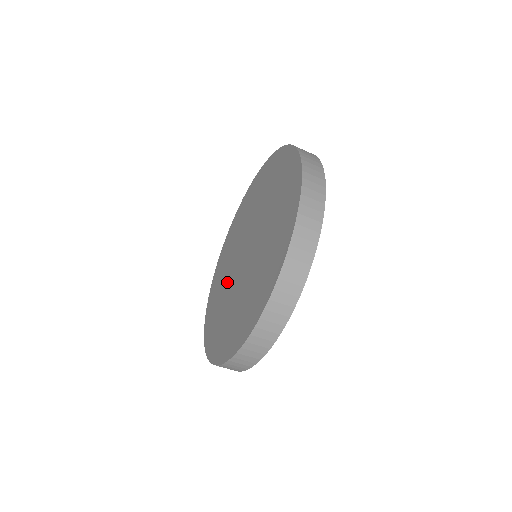
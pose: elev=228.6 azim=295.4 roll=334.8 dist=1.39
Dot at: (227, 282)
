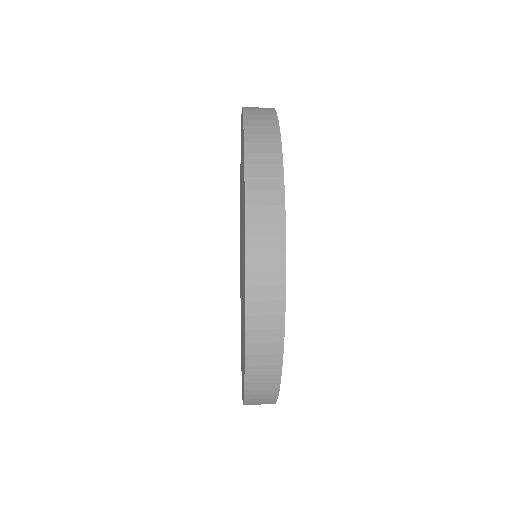
Dot at: occluded
